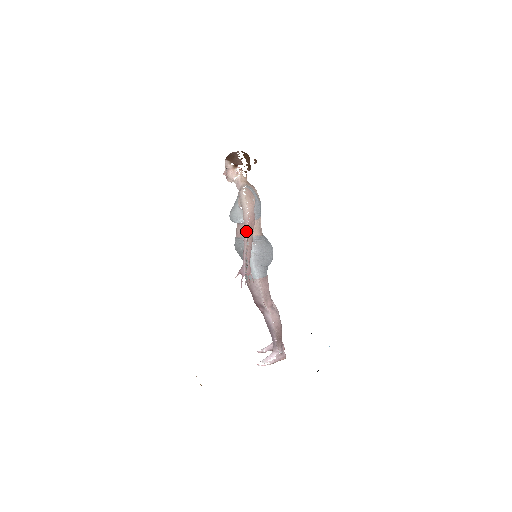
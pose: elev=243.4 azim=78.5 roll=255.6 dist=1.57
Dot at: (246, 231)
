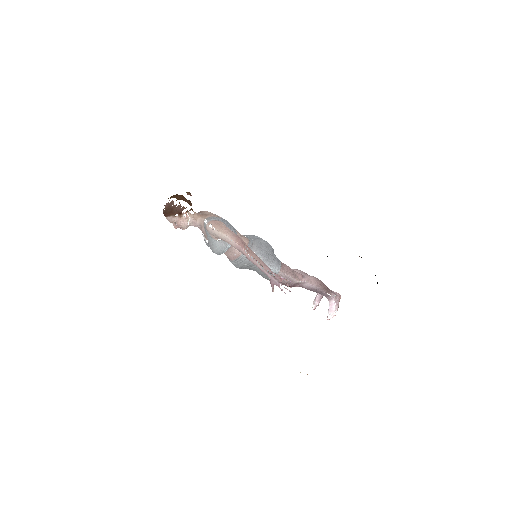
Dot at: (246, 253)
